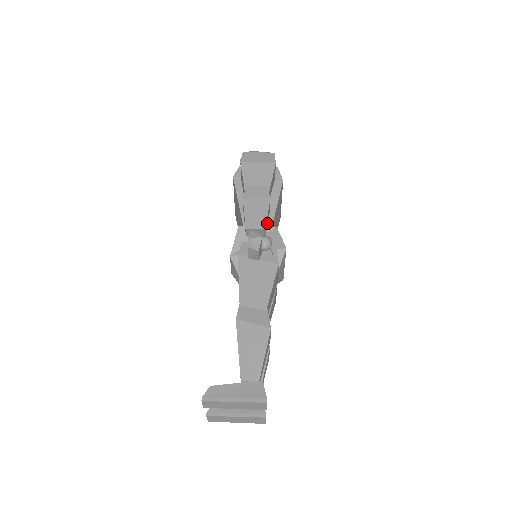
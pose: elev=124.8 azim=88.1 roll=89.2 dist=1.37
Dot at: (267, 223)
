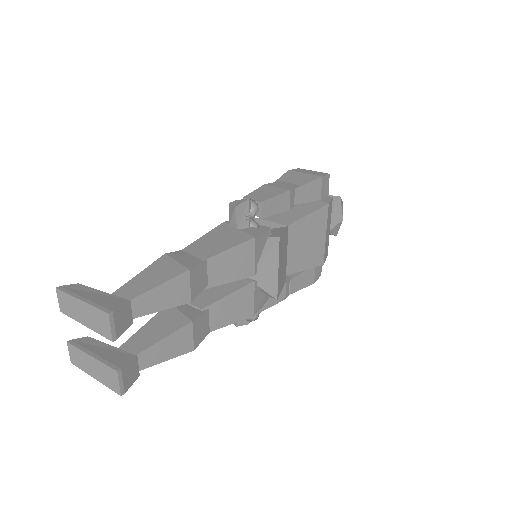
Dot at: (282, 224)
